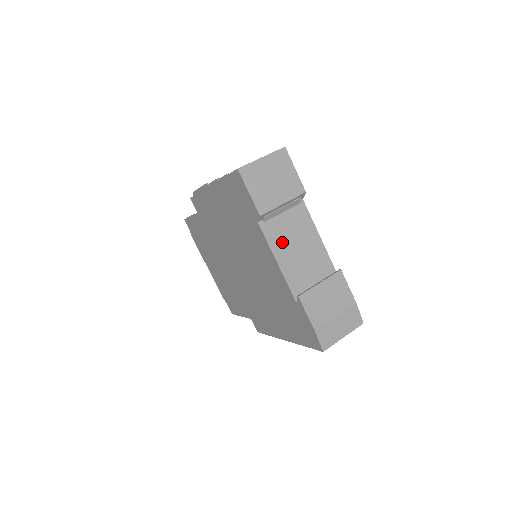
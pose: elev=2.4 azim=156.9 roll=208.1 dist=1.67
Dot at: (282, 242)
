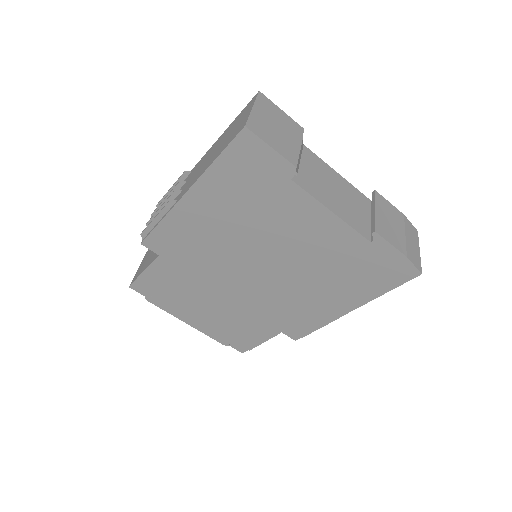
Dot at: (320, 190)
